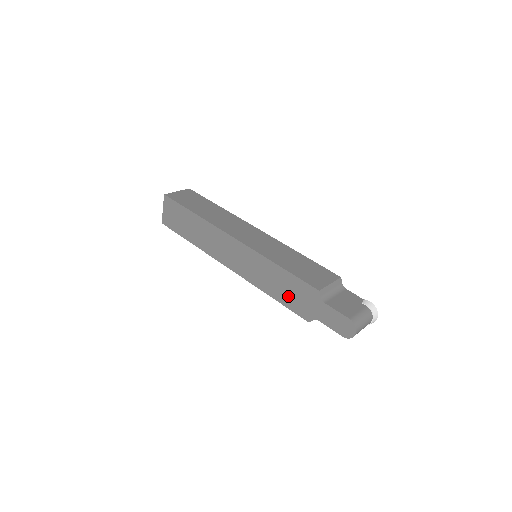
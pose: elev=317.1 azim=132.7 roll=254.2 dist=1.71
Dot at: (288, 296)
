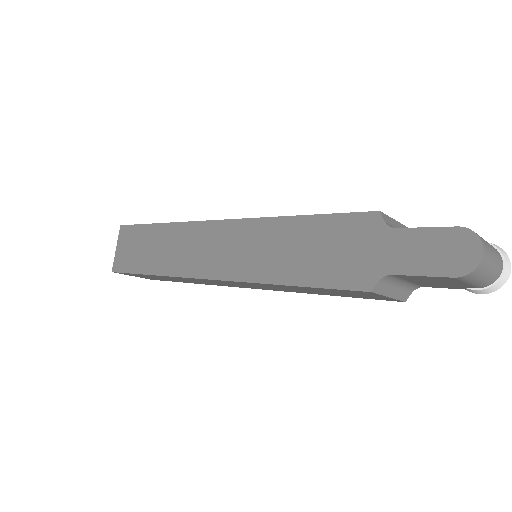
Dot at: (320, 262)
